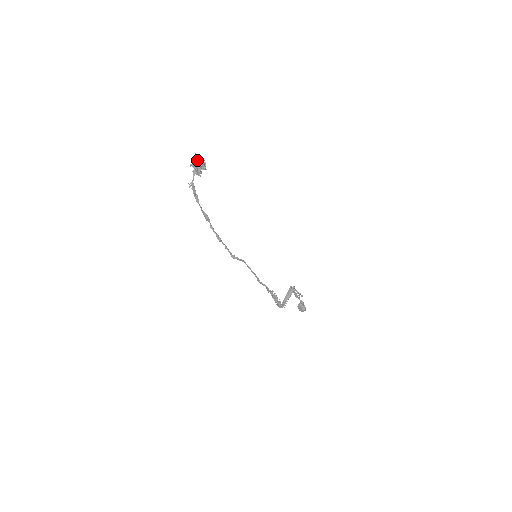
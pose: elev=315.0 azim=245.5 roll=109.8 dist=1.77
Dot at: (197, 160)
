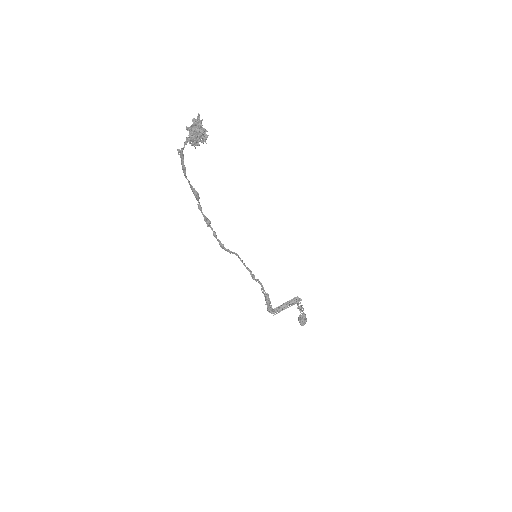
Dot at: (197, 125)
